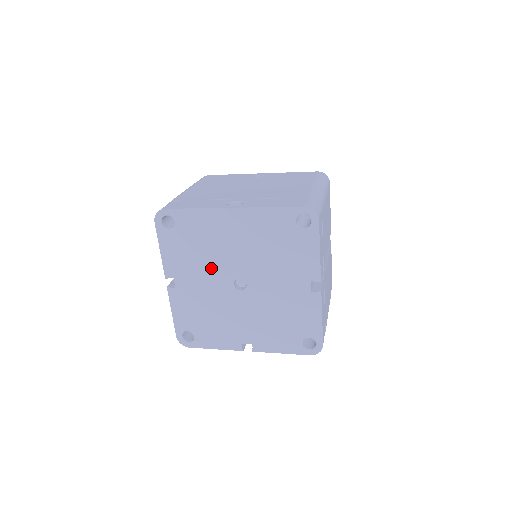
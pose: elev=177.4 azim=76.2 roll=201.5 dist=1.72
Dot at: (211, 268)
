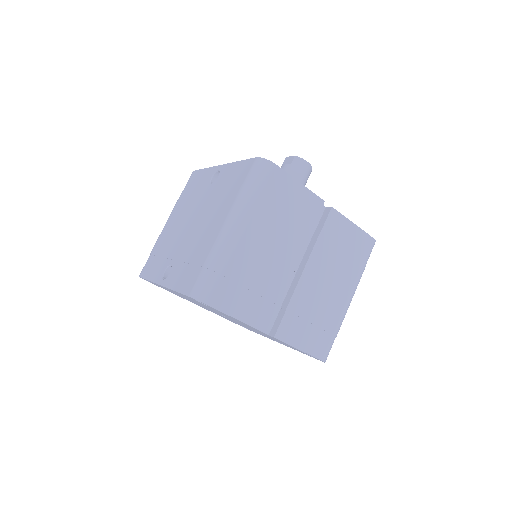
Dot at: occluded
